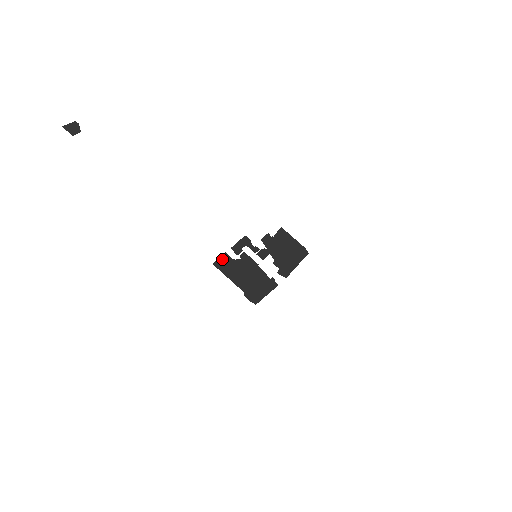
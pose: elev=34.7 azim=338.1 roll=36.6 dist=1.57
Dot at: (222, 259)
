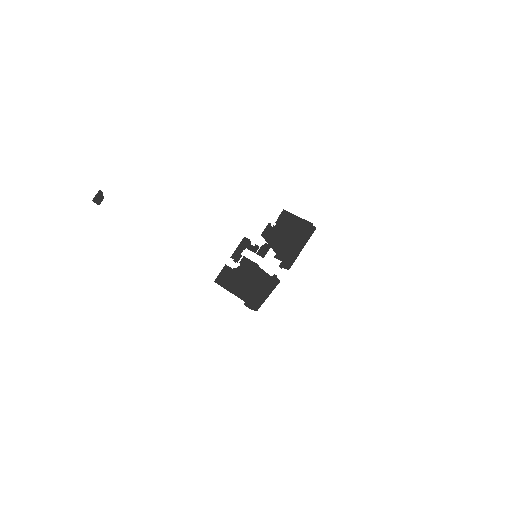
Dot at: (222, 273)
